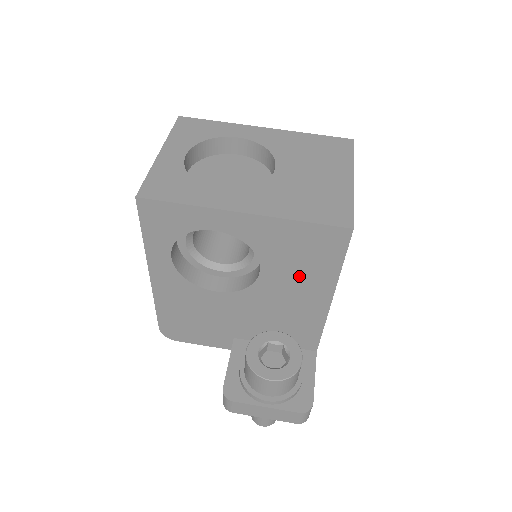
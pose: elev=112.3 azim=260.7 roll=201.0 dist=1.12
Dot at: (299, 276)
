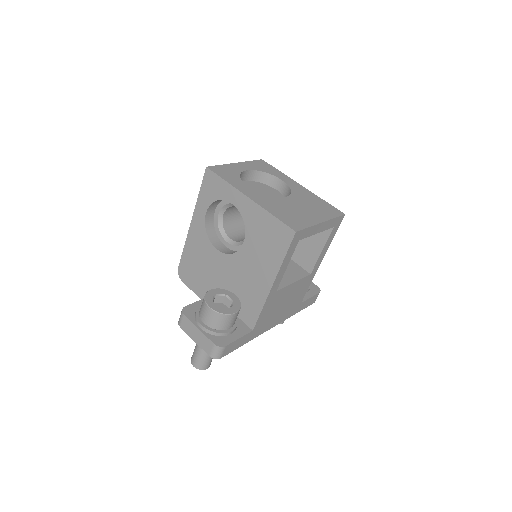
Dot at: (261, 256)
